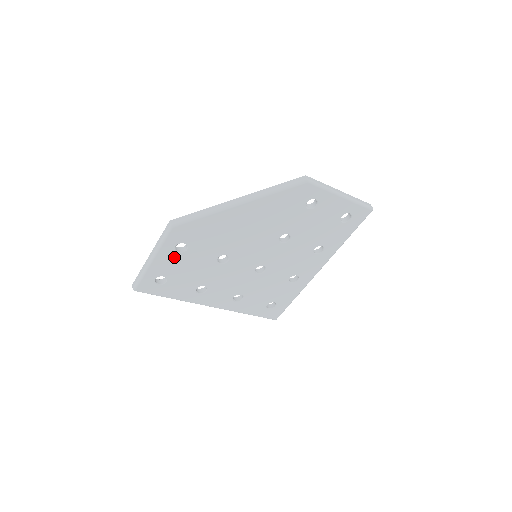
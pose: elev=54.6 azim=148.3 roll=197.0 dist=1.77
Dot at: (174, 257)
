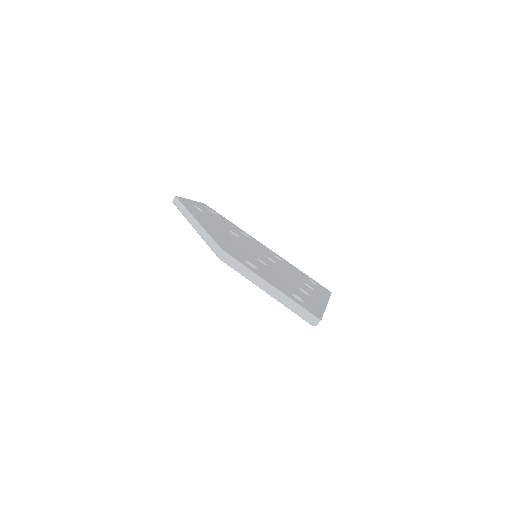
Dot at: occluded
